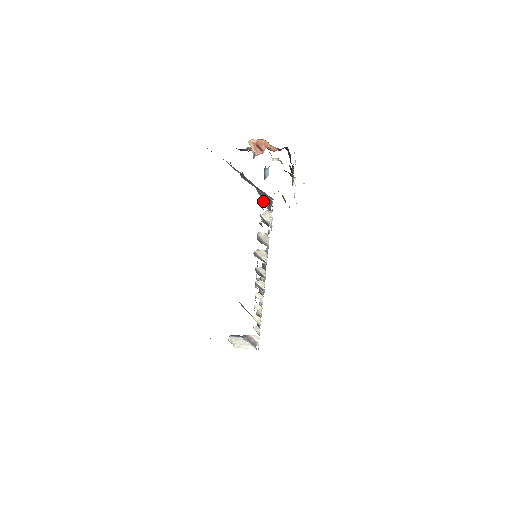
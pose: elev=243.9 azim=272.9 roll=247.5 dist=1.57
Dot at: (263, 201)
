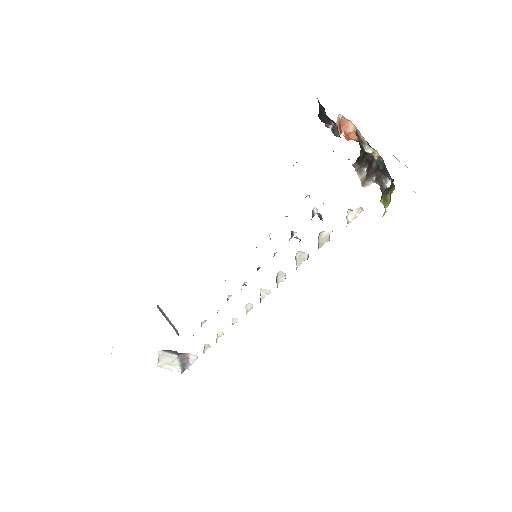
Dot at: occluded
